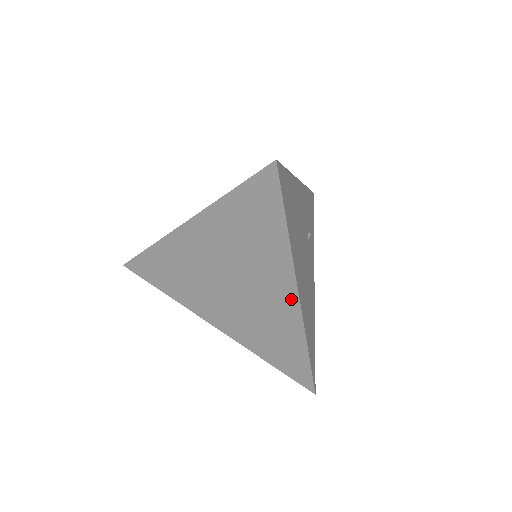
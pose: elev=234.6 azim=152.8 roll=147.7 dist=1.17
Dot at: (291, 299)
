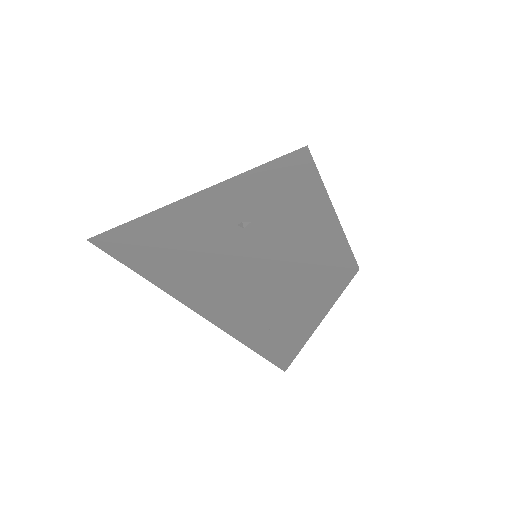
Dot at: (301, 333)
